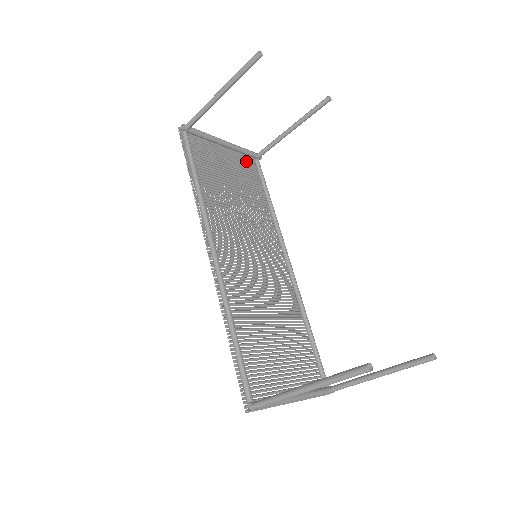
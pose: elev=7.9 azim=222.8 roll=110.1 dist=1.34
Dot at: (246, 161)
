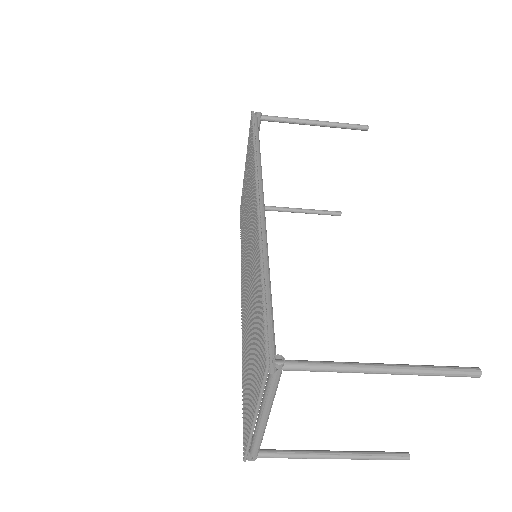
Dot at: occluded
